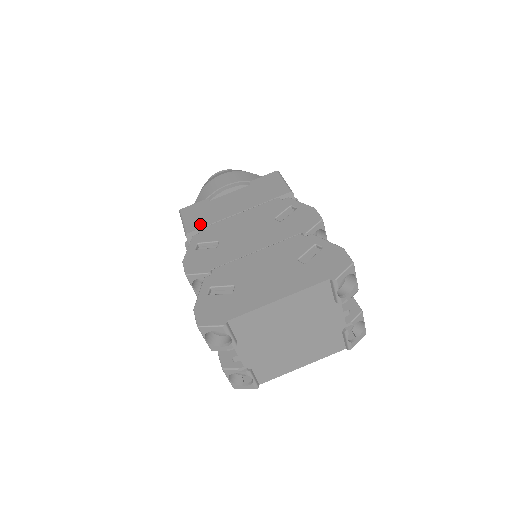
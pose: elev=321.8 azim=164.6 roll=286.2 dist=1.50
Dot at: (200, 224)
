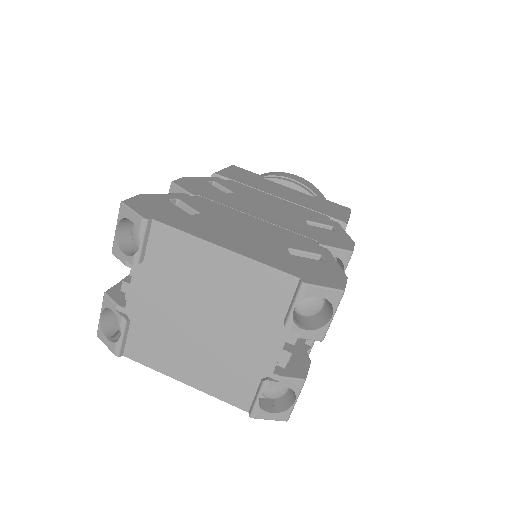
Dot at: (235, 178)
